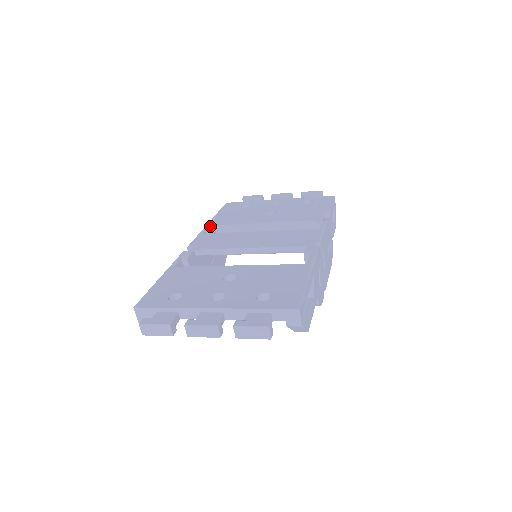
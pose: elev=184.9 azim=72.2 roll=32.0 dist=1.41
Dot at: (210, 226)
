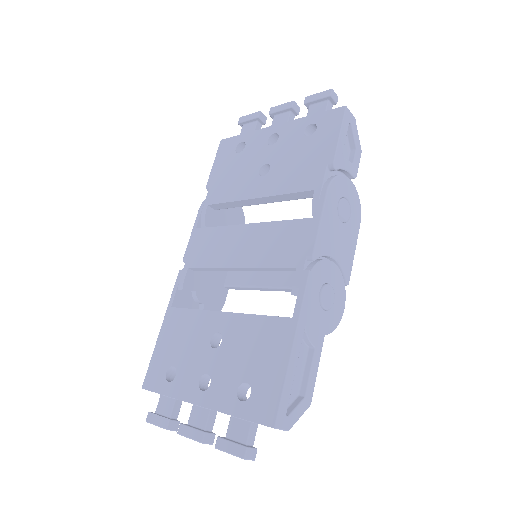
Dot at: (203, 208)
